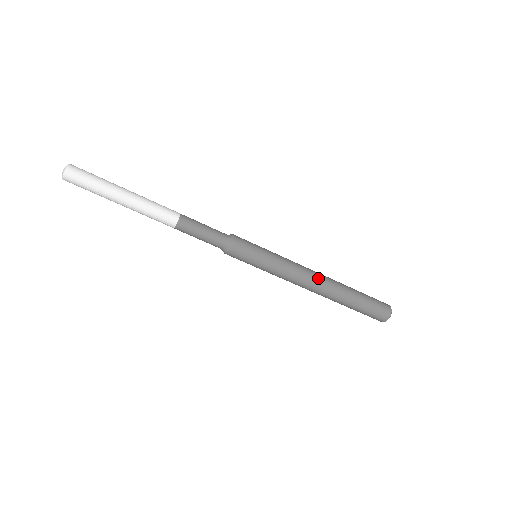
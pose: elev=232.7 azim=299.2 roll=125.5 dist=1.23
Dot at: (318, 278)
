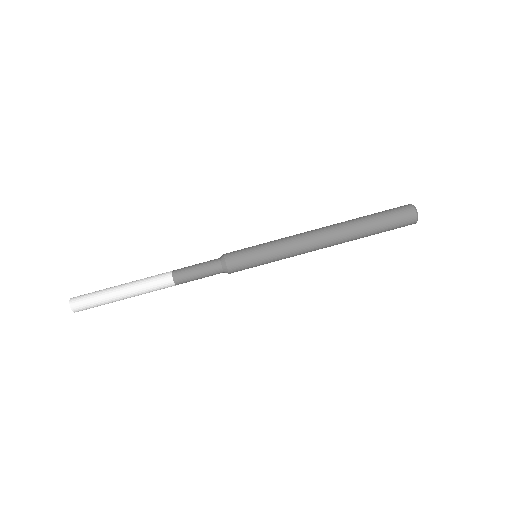
Dot at: (319, 230)
